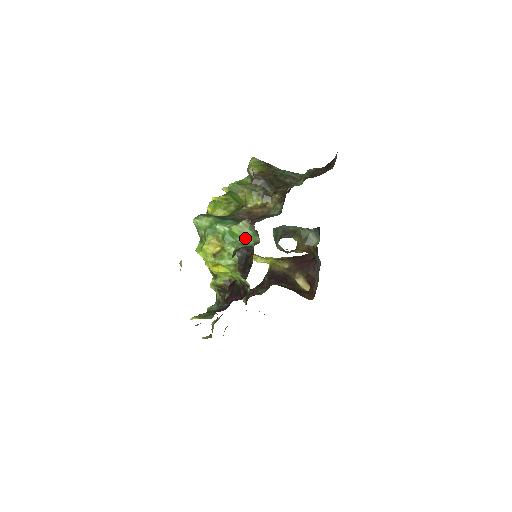
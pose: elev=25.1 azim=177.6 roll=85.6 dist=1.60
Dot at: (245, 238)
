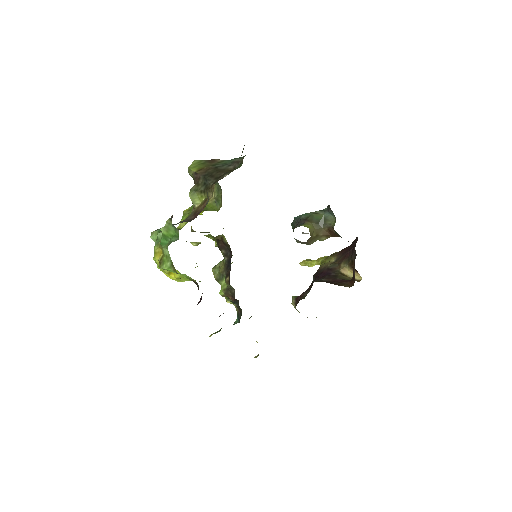
Dot at: (172, 236)
